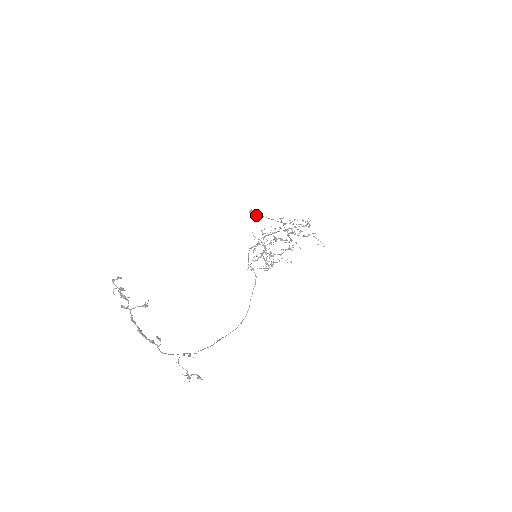
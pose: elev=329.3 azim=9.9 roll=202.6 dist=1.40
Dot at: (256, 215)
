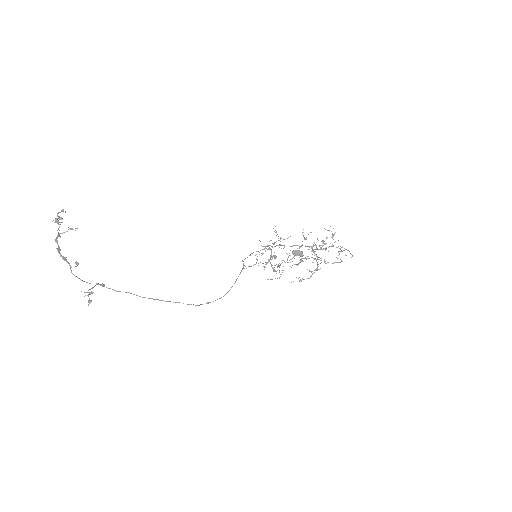
Dot at: (299, 255)
